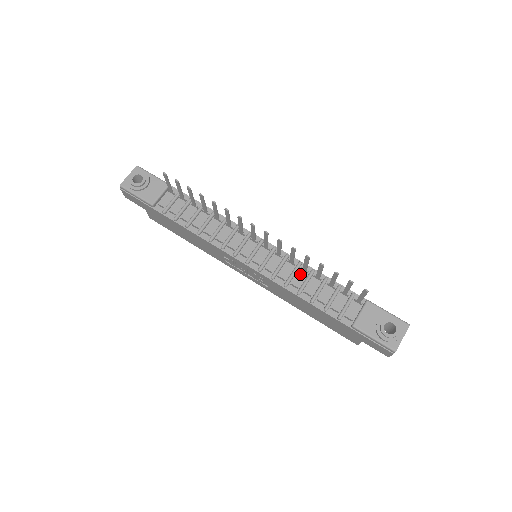
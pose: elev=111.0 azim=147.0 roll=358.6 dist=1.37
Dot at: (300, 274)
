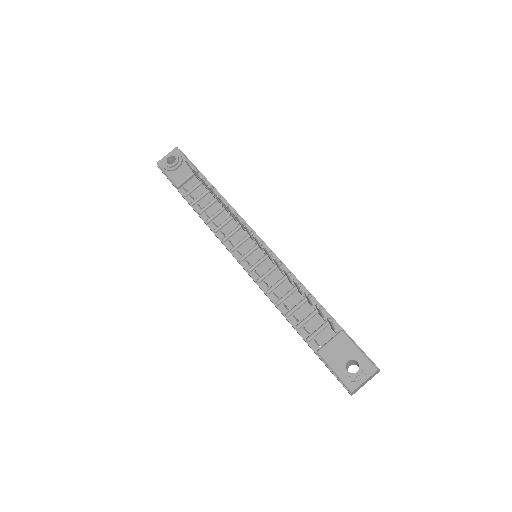
Dot at: (286, 285)
